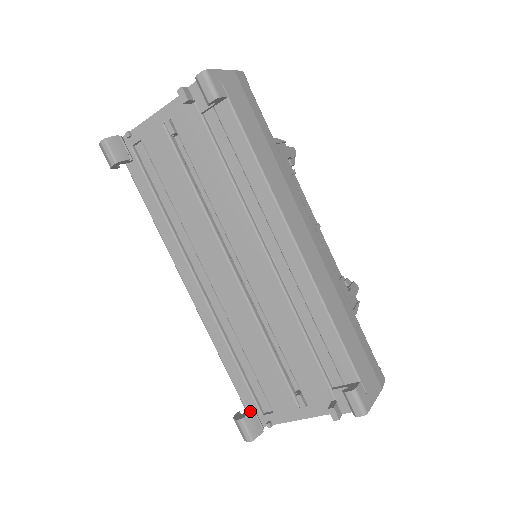
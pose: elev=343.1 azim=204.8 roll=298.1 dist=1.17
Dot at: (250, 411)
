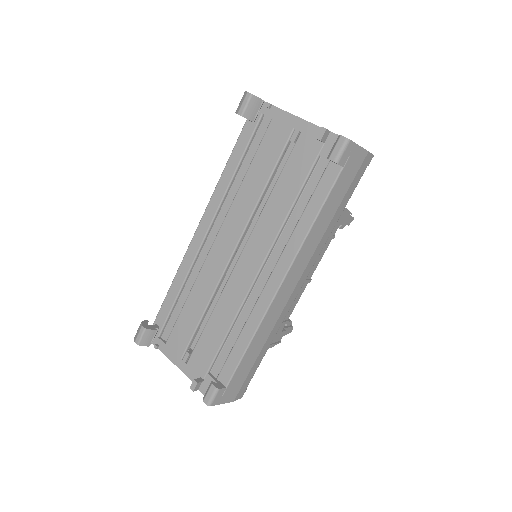
Dot at: (154, 329)
